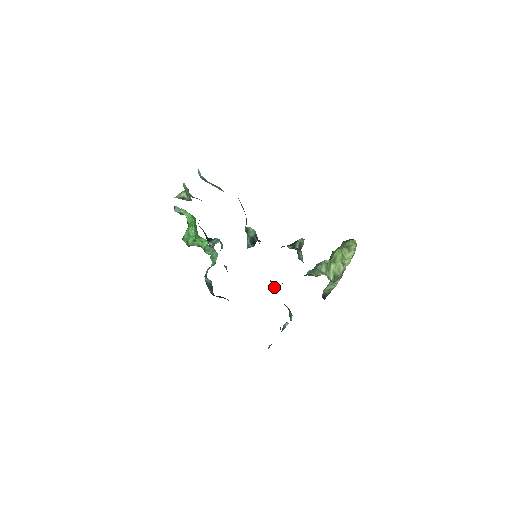
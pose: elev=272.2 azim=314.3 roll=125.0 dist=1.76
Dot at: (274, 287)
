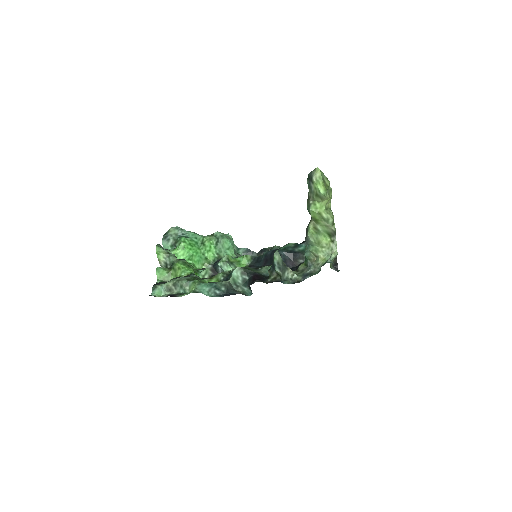
Dot at: (291, 258)
